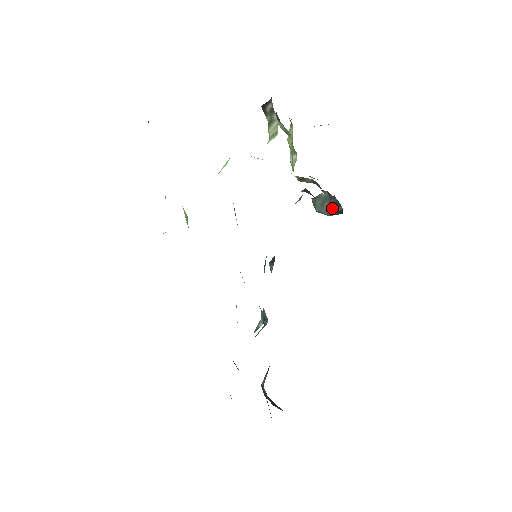
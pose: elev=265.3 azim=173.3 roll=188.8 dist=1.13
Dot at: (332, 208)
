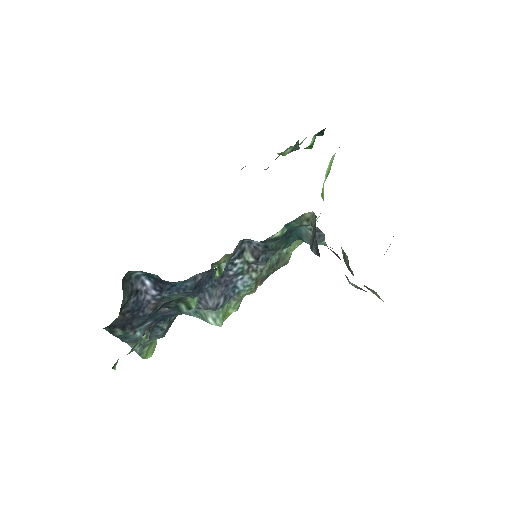
Dot at: (314, 237)
